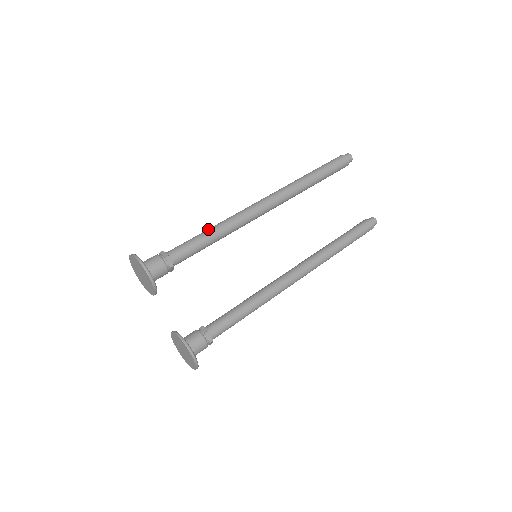
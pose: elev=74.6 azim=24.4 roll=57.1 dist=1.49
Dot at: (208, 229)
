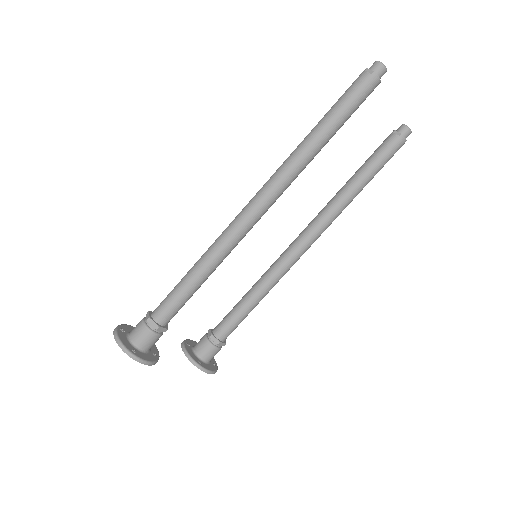
Dot at: (193, 272)
